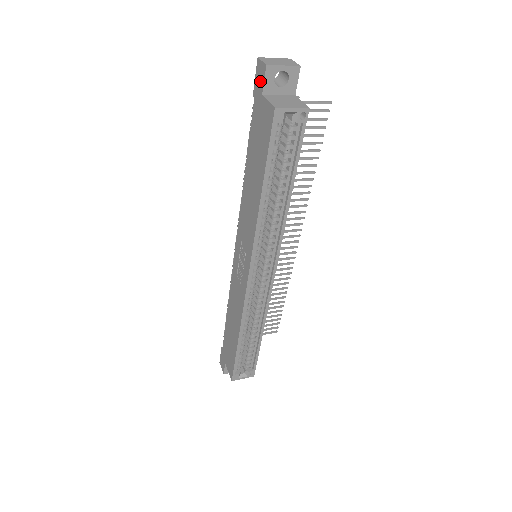
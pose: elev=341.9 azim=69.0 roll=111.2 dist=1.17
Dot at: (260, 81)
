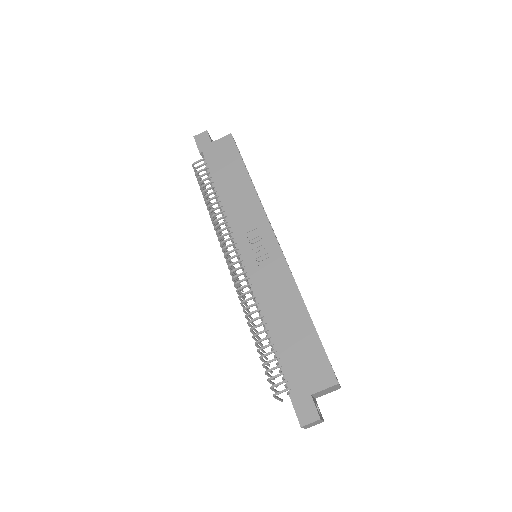
Dot at: (205, 140)
